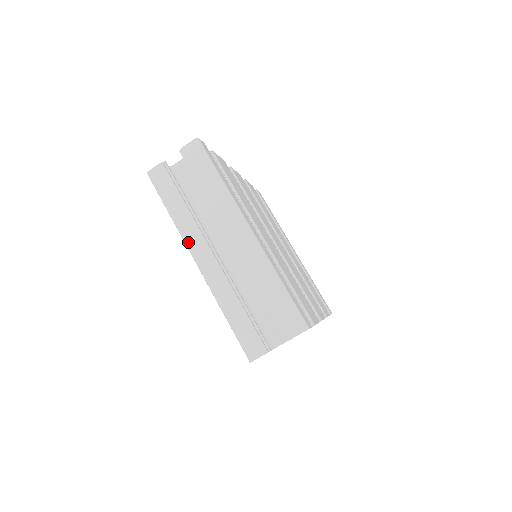
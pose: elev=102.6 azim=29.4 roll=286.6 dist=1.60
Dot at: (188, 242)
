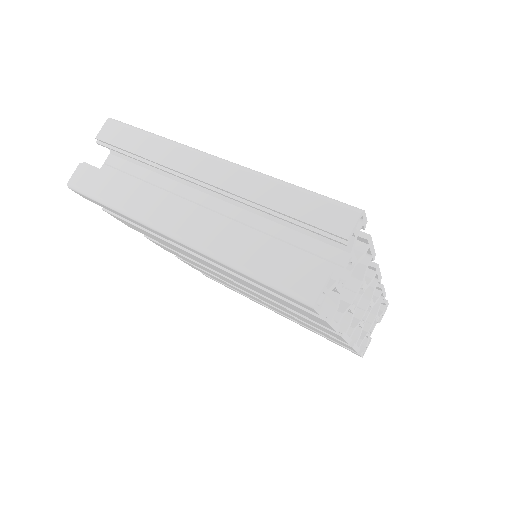
Dot at: (149, 220)
